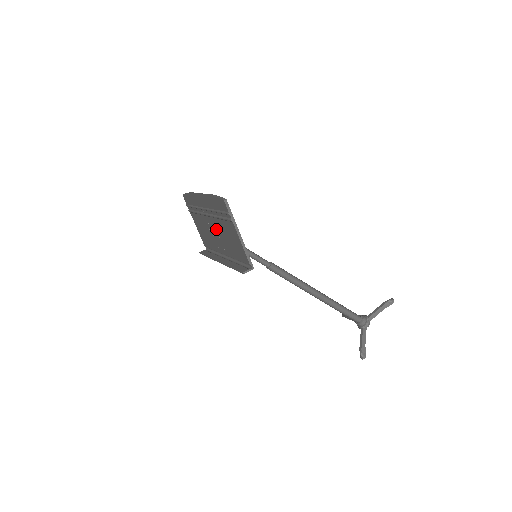
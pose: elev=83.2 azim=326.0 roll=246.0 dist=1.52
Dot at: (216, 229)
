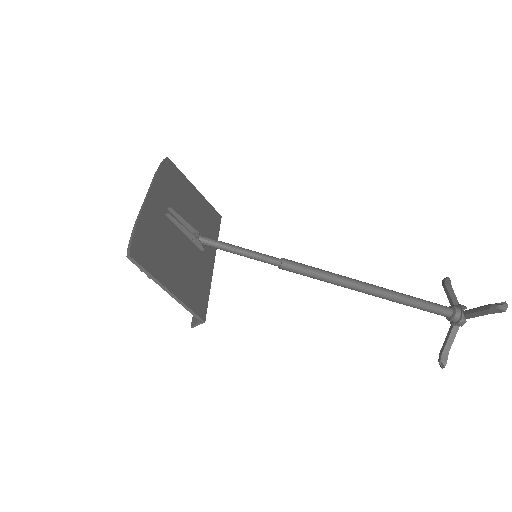
Dot at: (180, 239)
